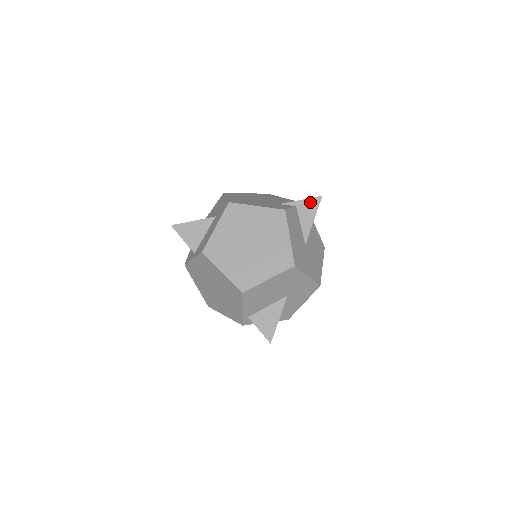
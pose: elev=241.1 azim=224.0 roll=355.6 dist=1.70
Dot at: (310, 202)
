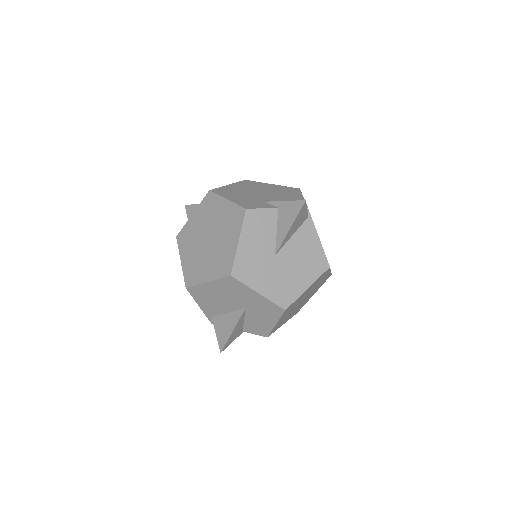
Dot at: (292, 205)
